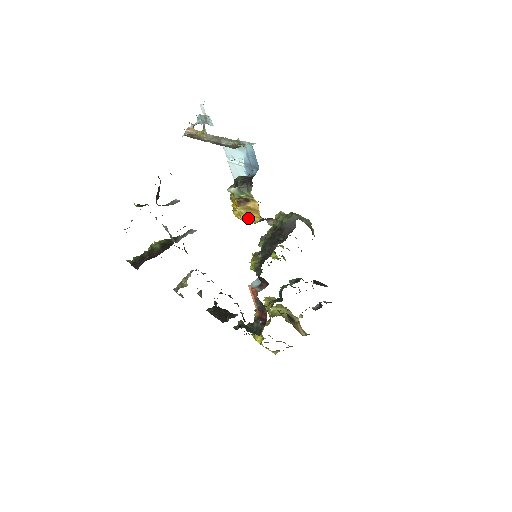
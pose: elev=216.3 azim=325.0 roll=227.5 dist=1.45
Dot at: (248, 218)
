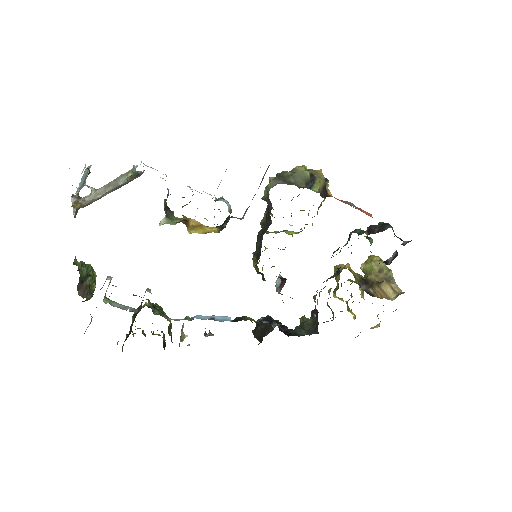
Dot at: occluded
